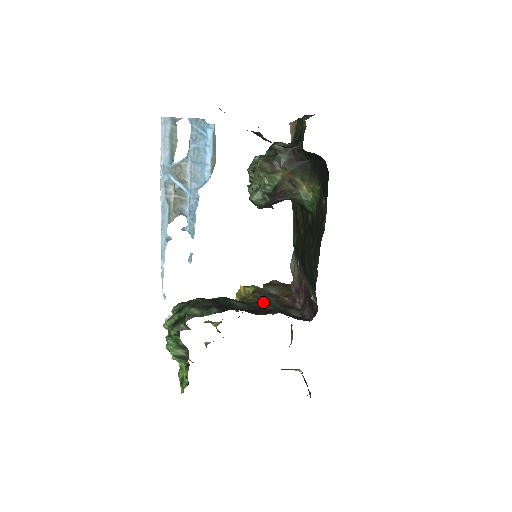
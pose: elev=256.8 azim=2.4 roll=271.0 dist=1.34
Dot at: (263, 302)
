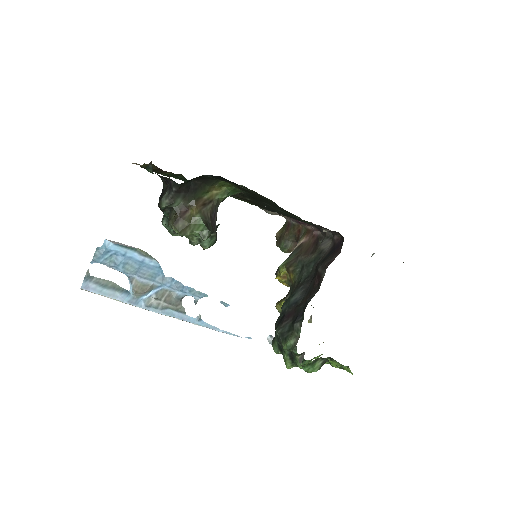
Dot at: (302, 269)
